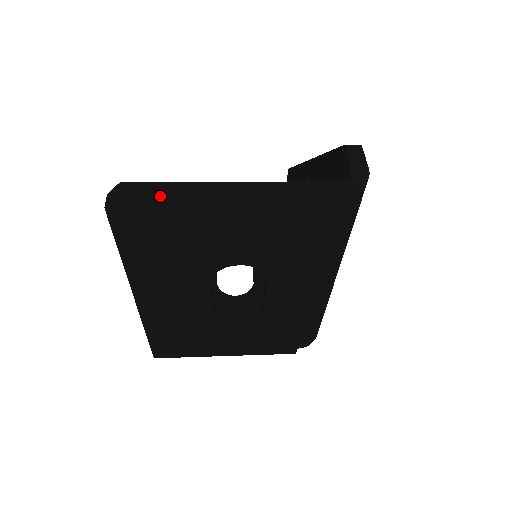
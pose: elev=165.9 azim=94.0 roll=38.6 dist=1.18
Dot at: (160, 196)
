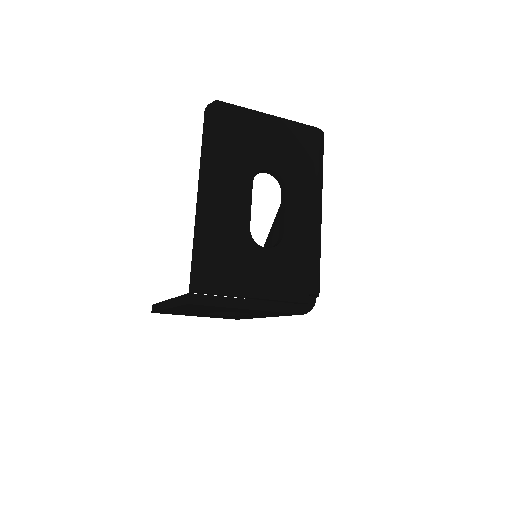
Dot at: (236, 105)
